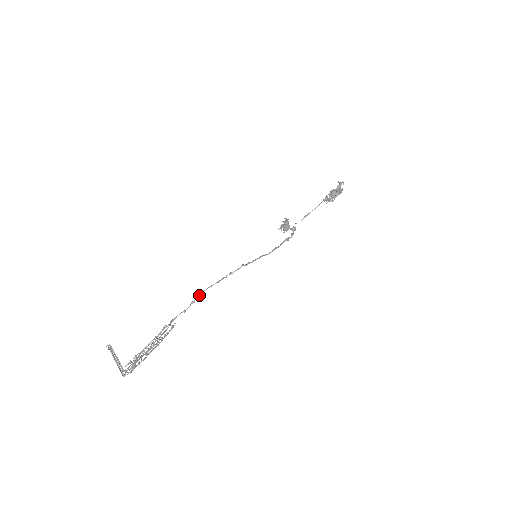
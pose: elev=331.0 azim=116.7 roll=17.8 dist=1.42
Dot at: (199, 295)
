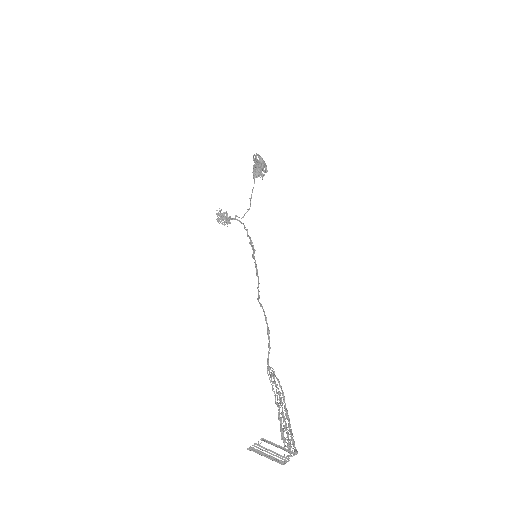
Dot at: occluded
